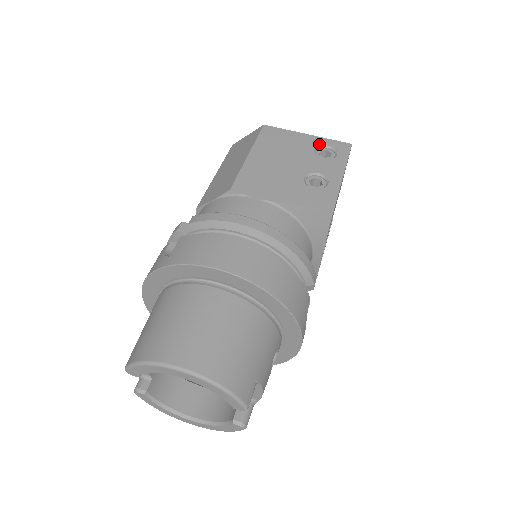
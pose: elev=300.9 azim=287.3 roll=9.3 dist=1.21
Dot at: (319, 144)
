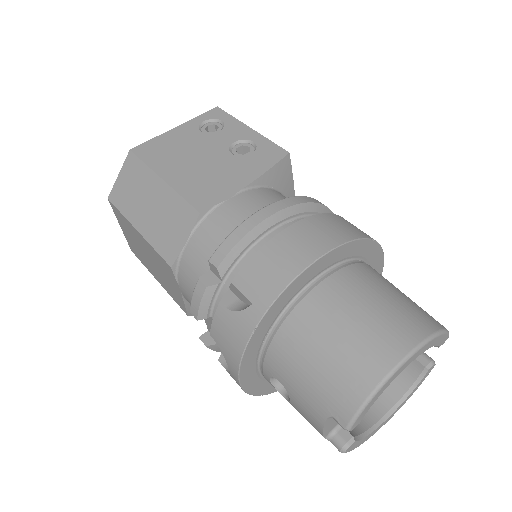
Dot at: (197, 126)
